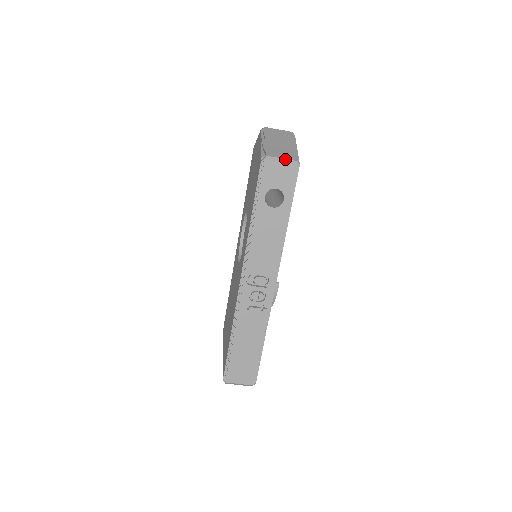
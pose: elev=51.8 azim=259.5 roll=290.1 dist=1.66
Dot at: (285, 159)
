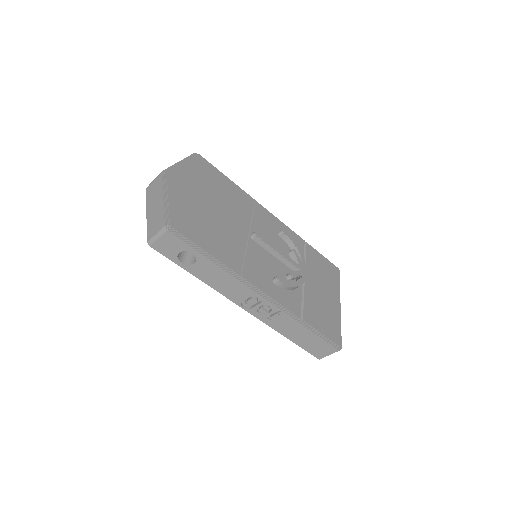
Dot at: (158, 233)
